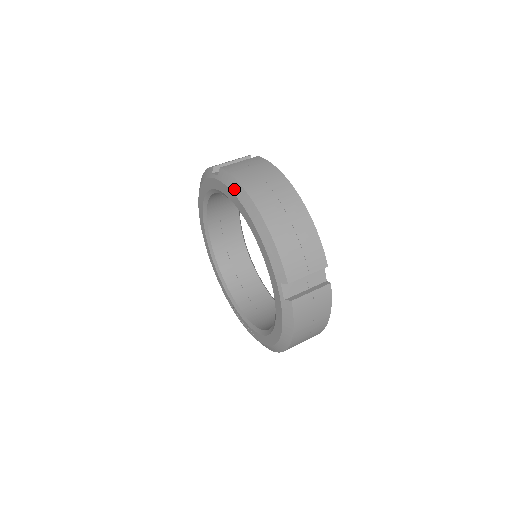
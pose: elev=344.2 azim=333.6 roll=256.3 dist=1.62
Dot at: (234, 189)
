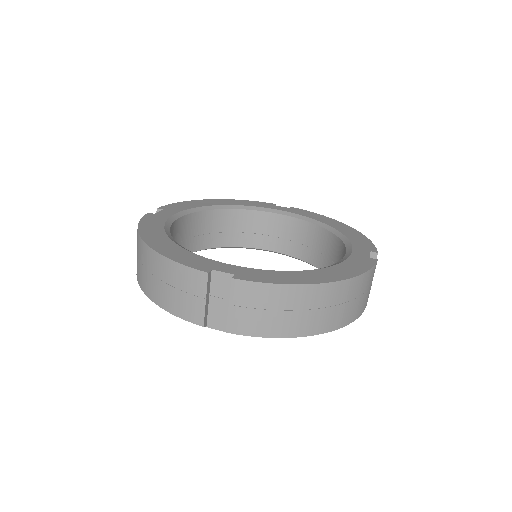
Dot at: occluded
